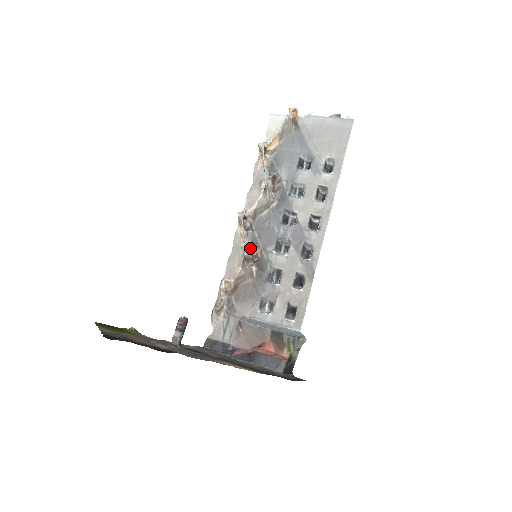
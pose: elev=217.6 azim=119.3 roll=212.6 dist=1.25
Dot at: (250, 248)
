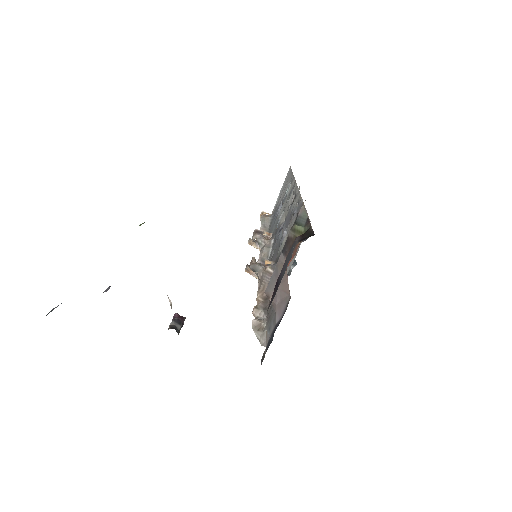
Dot at: (251, 261)
